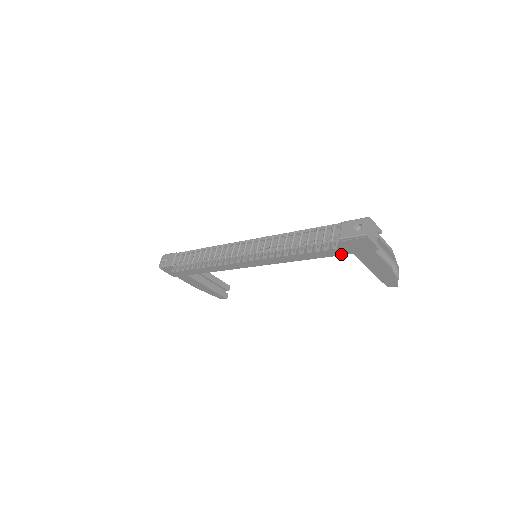
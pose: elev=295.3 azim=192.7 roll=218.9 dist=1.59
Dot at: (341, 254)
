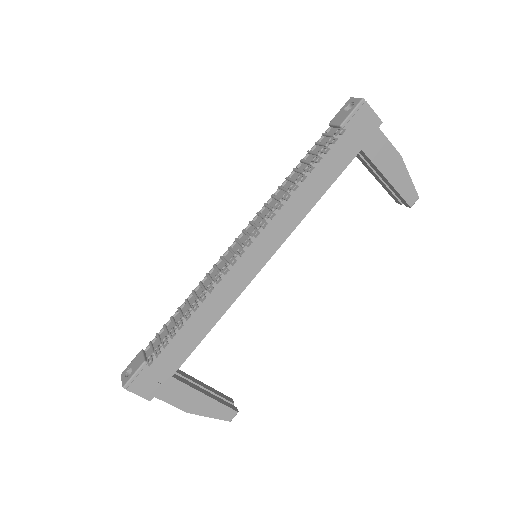
Dot at: (350, 160)
